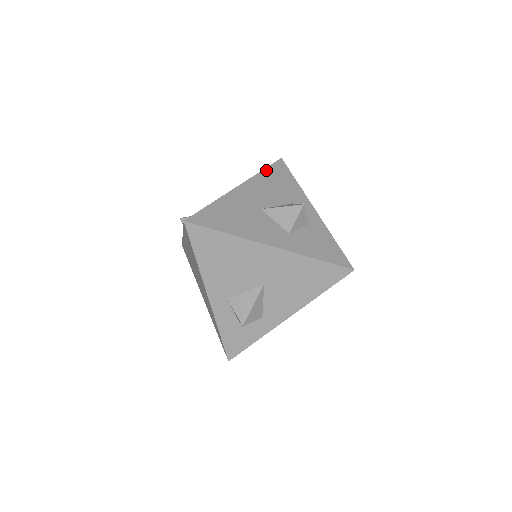
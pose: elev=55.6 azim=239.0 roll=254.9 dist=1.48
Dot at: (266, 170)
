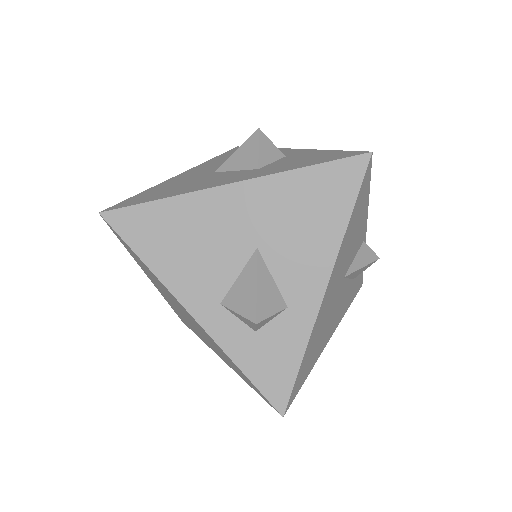
Dot at: (218, 156)
